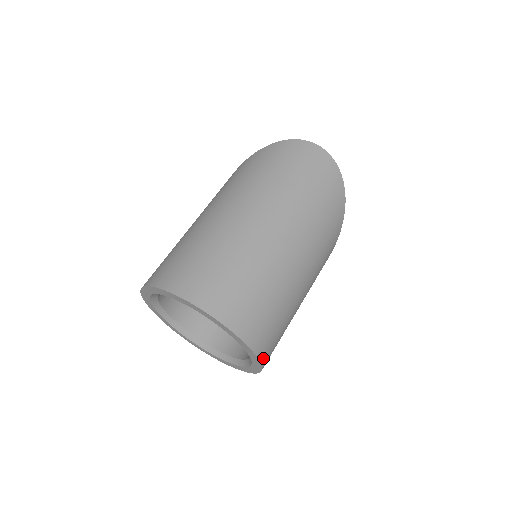
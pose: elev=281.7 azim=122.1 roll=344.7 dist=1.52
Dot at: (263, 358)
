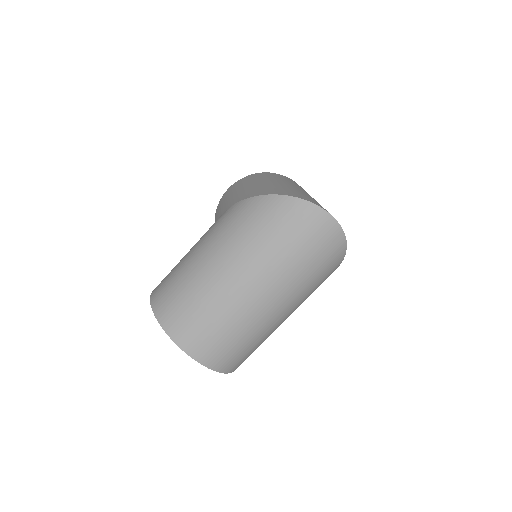
Dot at: occluded
